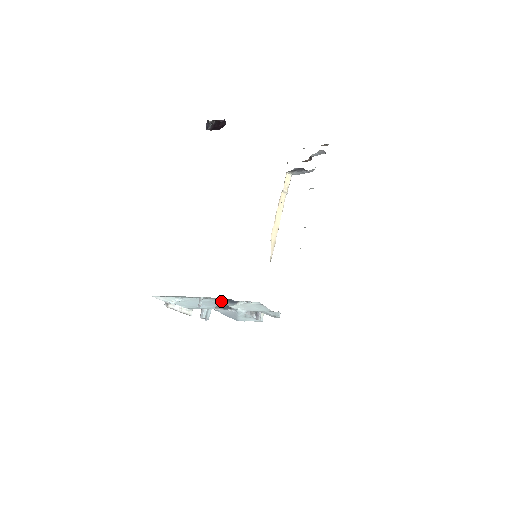
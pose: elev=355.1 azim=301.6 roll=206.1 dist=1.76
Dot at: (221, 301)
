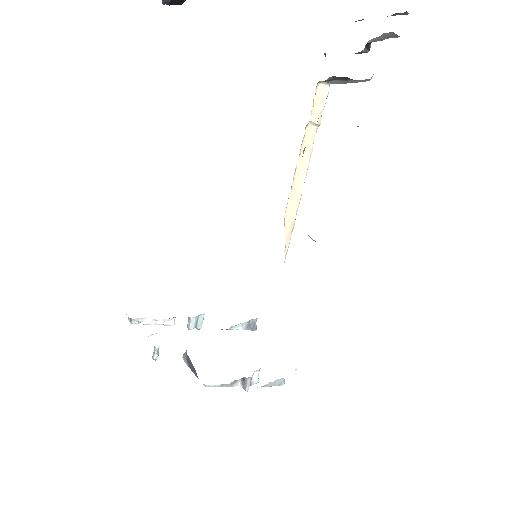
Dot at: (186, 354)
